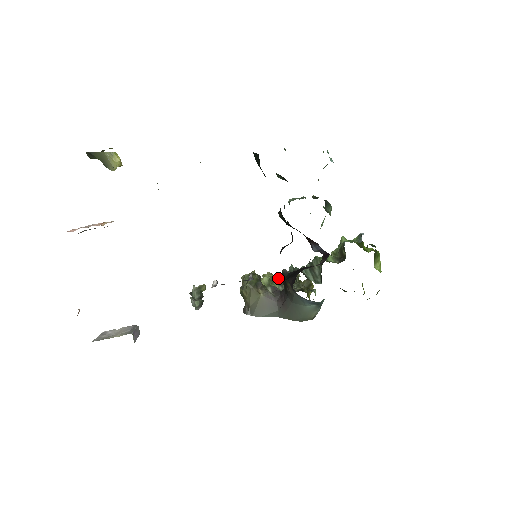
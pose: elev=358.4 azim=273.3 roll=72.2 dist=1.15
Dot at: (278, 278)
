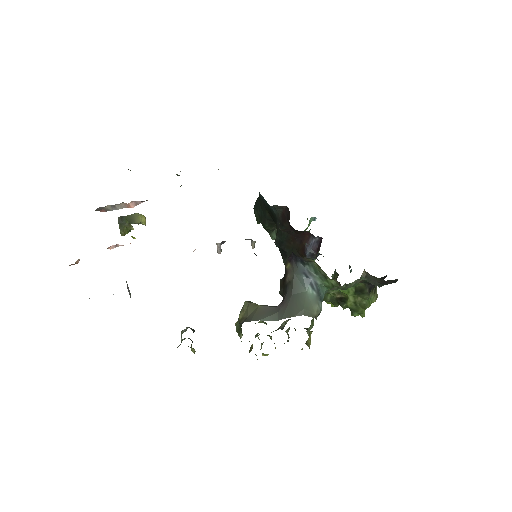
Dot at: (274, 343)
